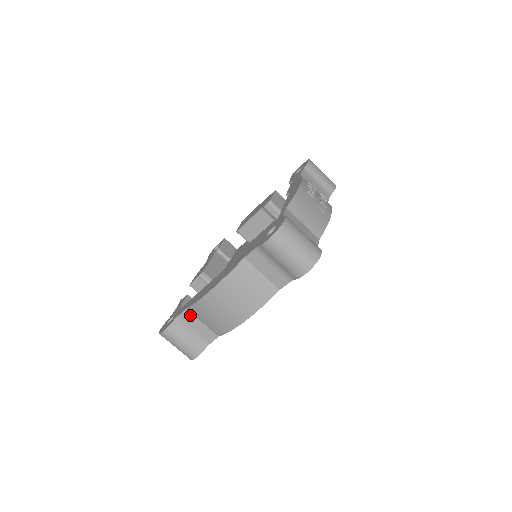
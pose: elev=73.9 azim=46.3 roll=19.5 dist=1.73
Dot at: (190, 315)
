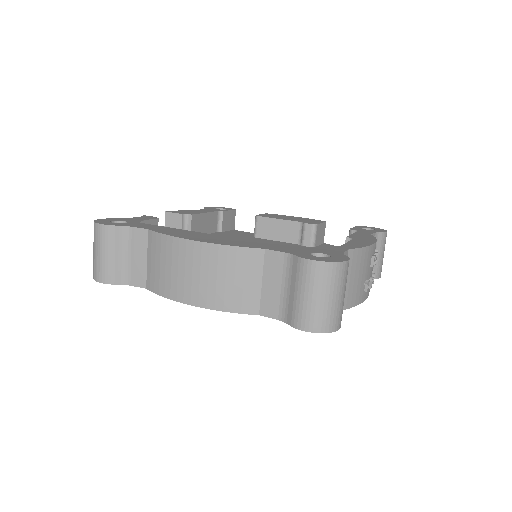
Dot at: (144, 239)
